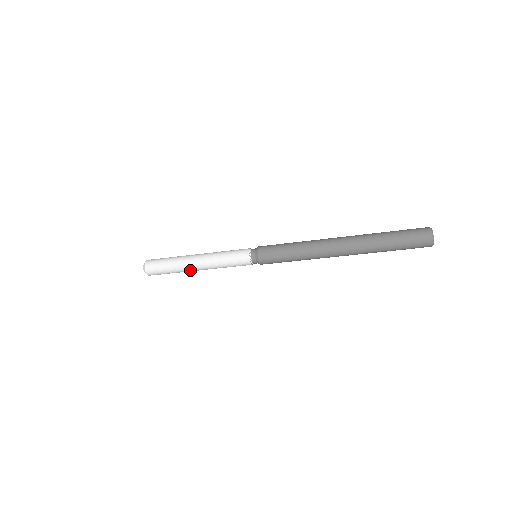
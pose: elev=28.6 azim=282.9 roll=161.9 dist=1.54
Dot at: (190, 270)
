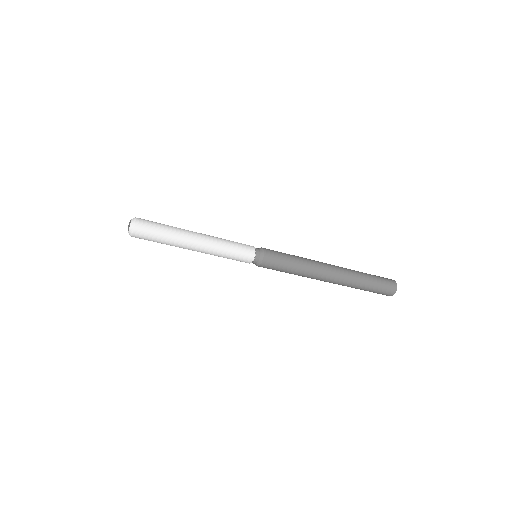
Dot at: (185, 248)
